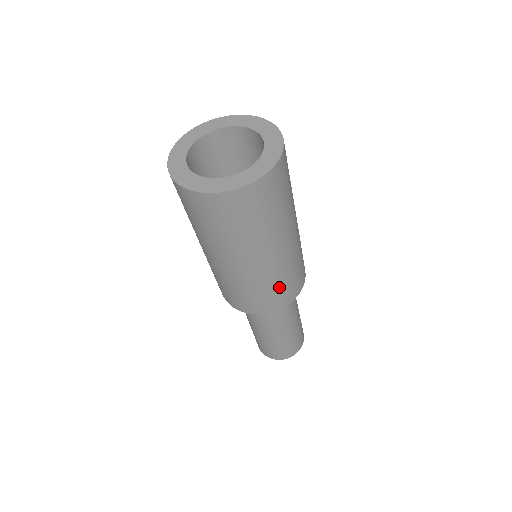
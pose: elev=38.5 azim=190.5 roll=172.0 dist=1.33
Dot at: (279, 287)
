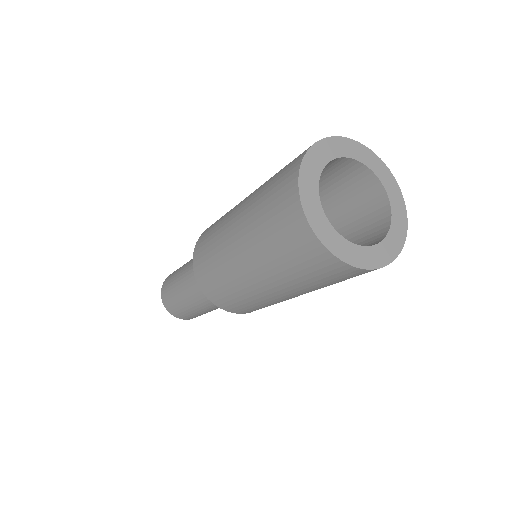
Dot at: occluded
